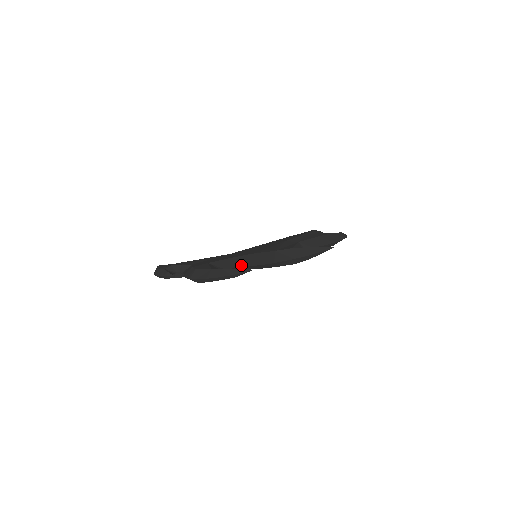
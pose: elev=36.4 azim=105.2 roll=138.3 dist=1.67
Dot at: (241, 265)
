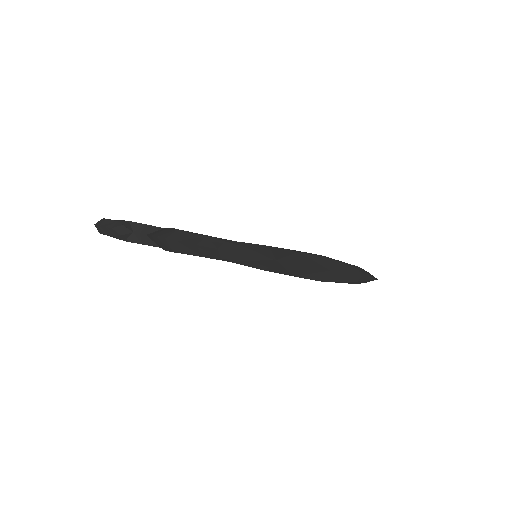
Dot at: occluded
